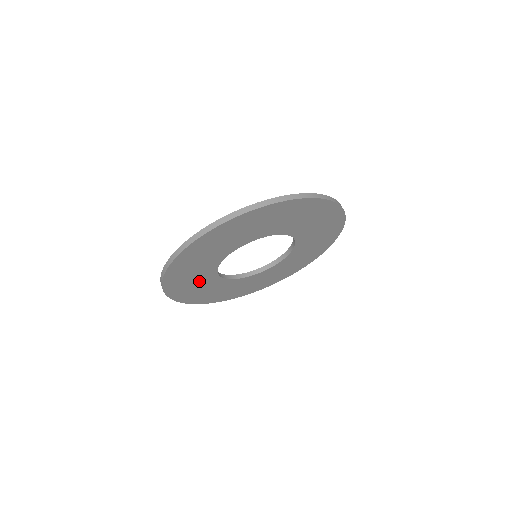
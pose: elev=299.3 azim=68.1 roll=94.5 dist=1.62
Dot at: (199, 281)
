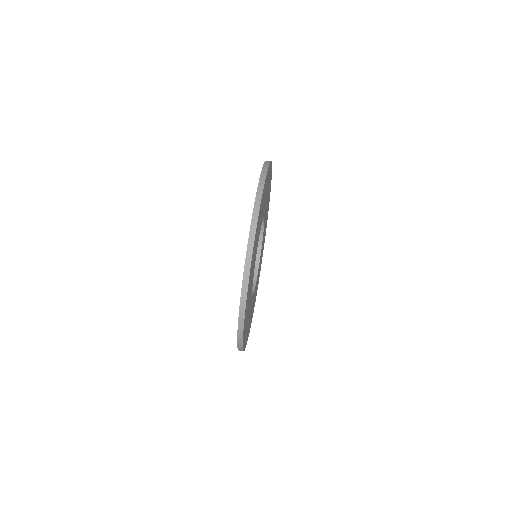
Dot at: occluded
